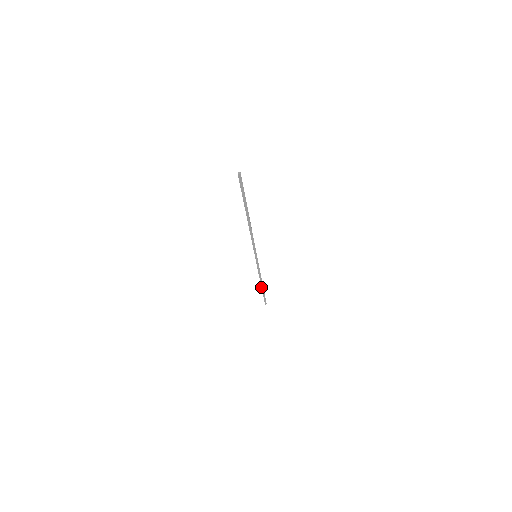
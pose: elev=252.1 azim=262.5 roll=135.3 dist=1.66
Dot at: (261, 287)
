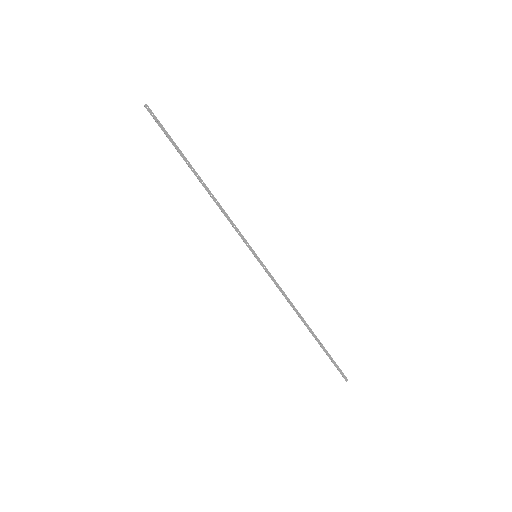
Dot at: occluded
